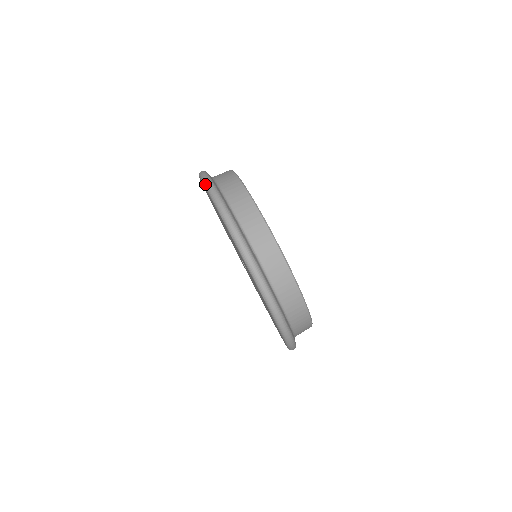
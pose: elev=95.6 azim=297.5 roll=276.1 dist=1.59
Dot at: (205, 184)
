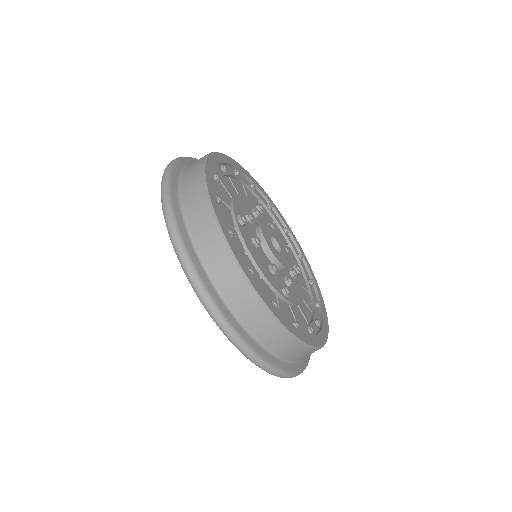
Dot at: occluded
